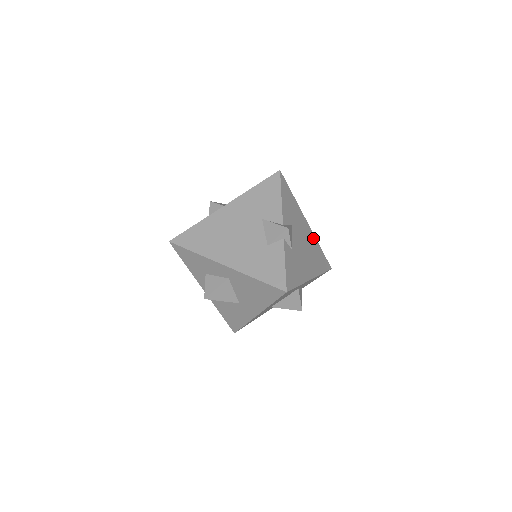
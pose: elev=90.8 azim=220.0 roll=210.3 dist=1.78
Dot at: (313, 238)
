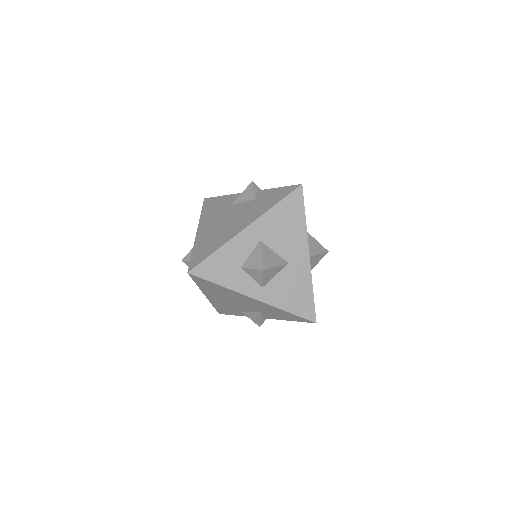
Dot at: occluded
